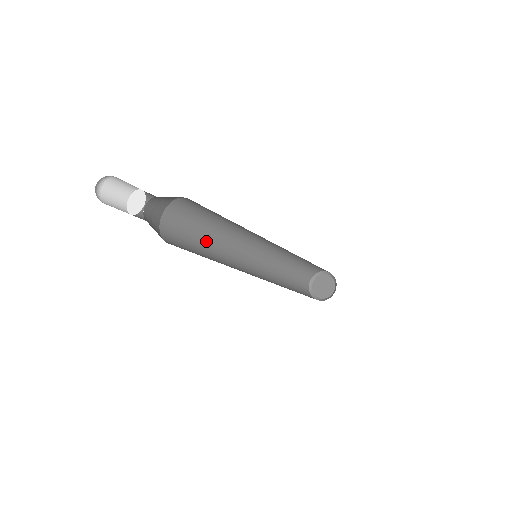
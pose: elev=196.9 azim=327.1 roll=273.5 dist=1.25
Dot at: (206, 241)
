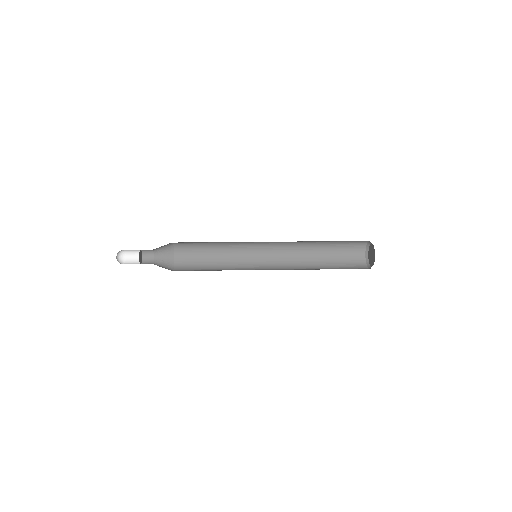
Dot at: (217, 260)
